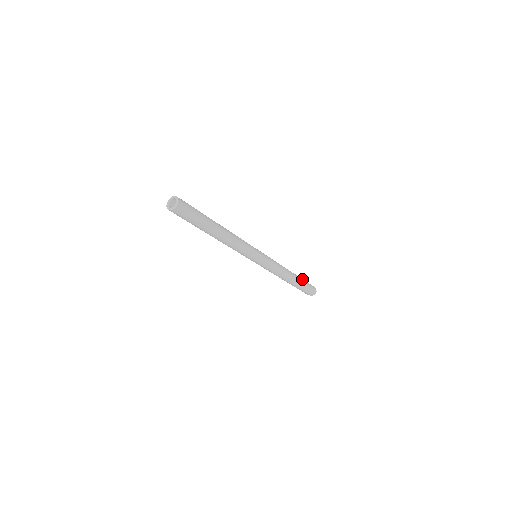
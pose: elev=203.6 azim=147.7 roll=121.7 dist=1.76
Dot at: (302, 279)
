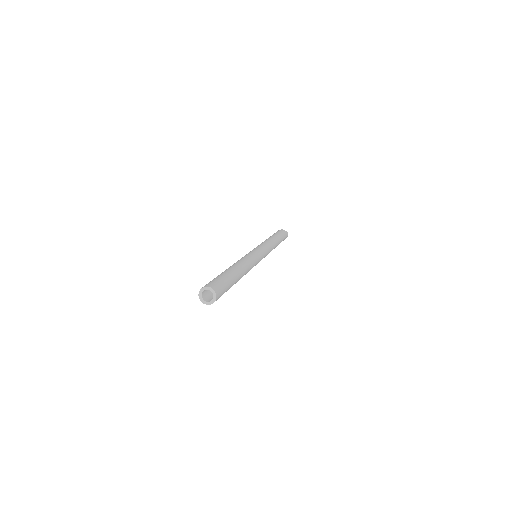
Dot at: occluded
